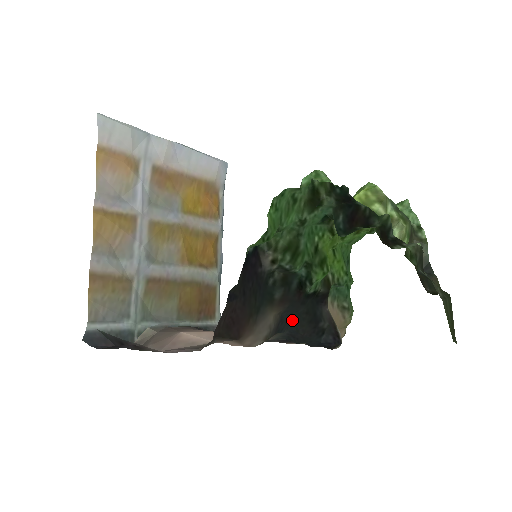
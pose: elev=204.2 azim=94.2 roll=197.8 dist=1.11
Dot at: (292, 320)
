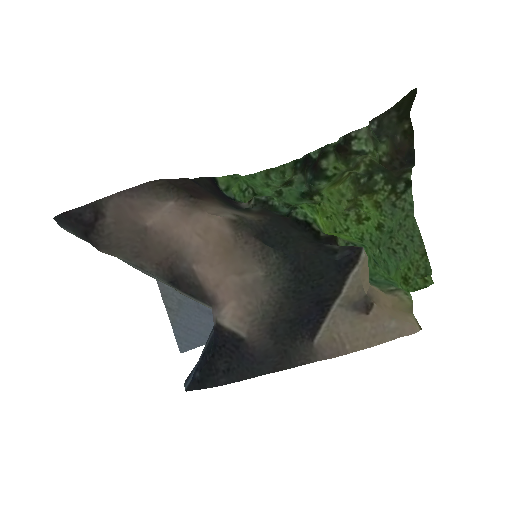
Dot at: (287, 246)
